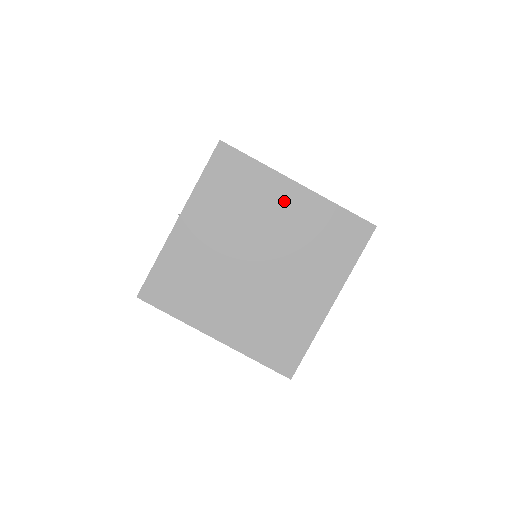
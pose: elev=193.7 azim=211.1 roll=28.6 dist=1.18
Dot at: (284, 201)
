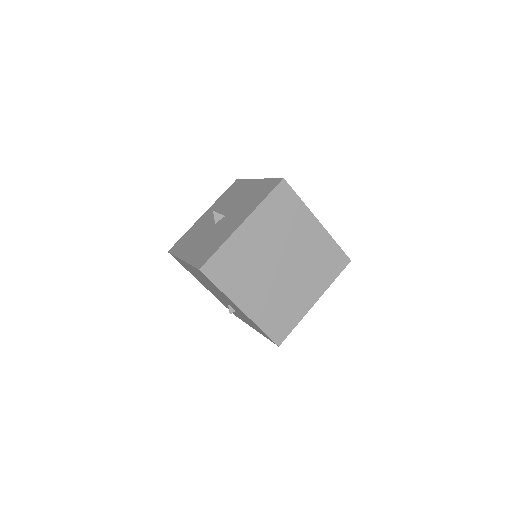
Dot at: (308, 230)
